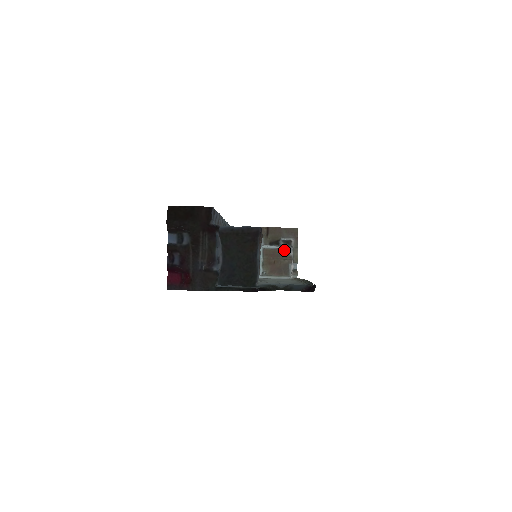
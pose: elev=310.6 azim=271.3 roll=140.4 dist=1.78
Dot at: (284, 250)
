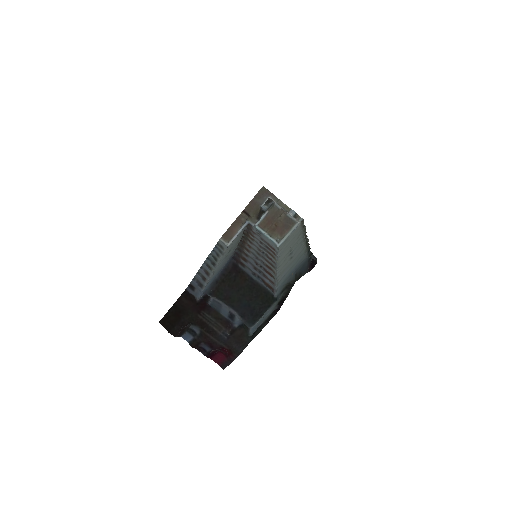
Dot at: (272, 210)
